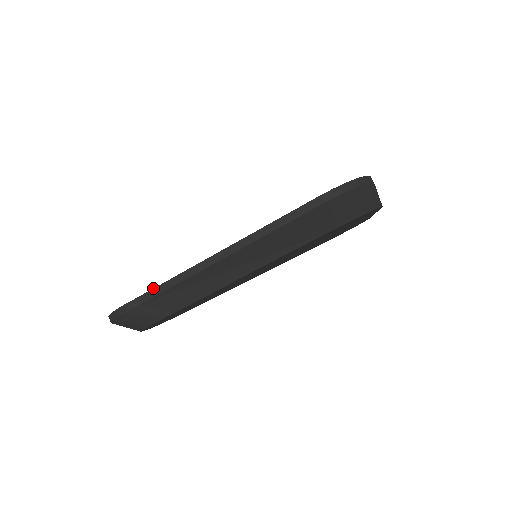
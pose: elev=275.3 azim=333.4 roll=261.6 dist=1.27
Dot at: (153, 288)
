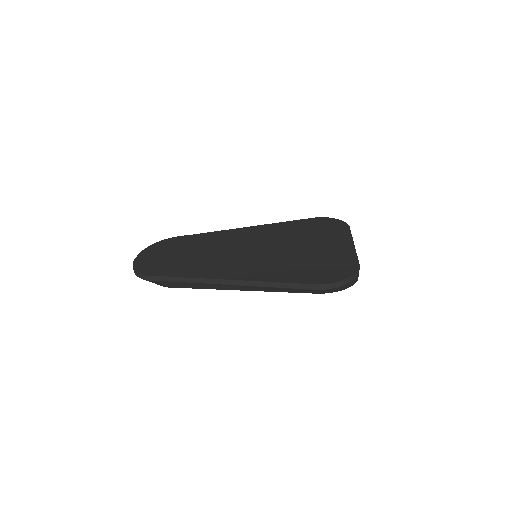
Dot at: (176, 277)
